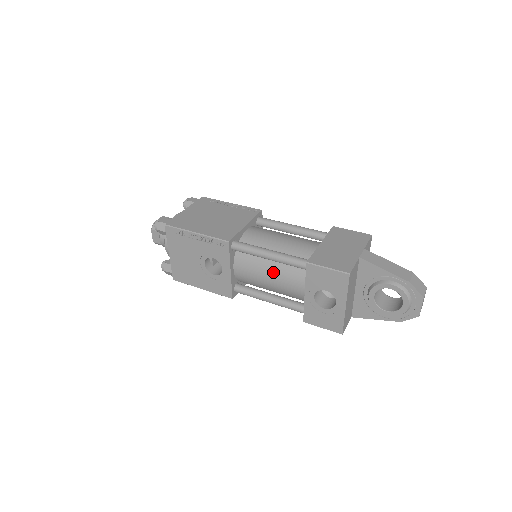
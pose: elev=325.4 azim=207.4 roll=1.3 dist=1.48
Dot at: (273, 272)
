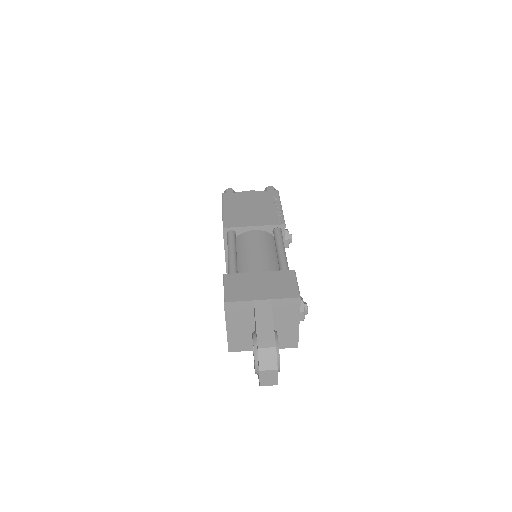
Dot at: occluded
